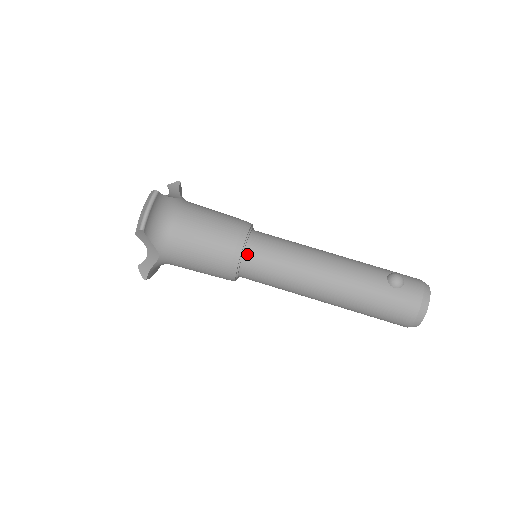
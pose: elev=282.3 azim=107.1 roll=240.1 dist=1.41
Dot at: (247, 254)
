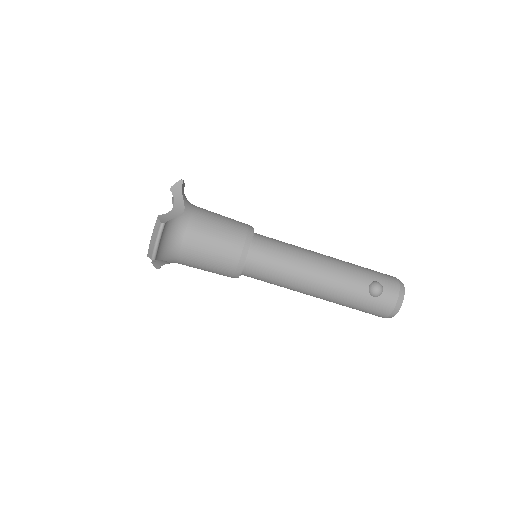
Dot at: (248, 266)
